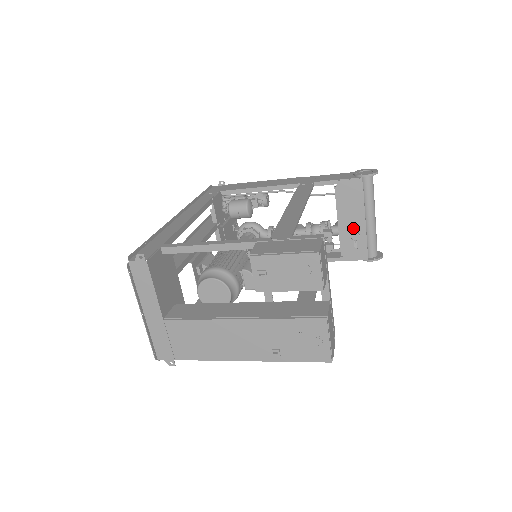
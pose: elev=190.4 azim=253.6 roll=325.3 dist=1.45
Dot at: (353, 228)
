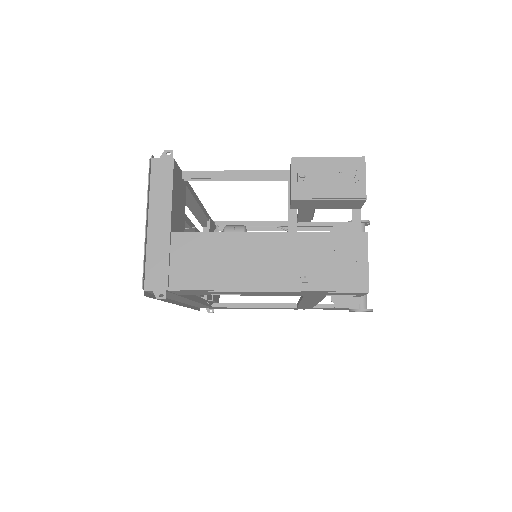
Dot at: occluded
